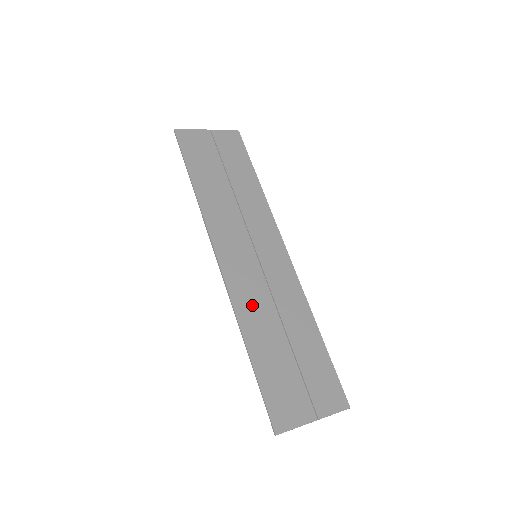
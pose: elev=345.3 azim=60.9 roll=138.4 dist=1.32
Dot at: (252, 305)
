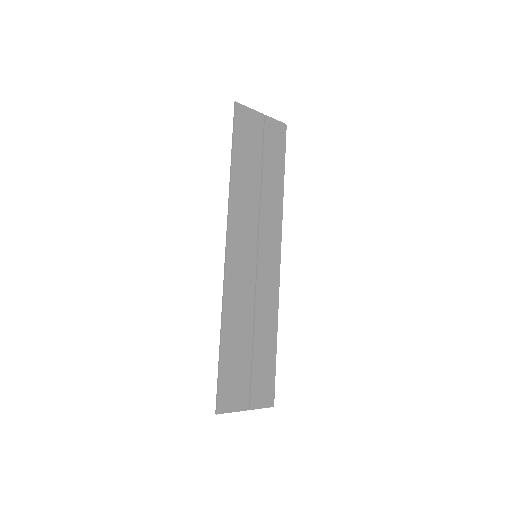
Dot at: (238, 301)
